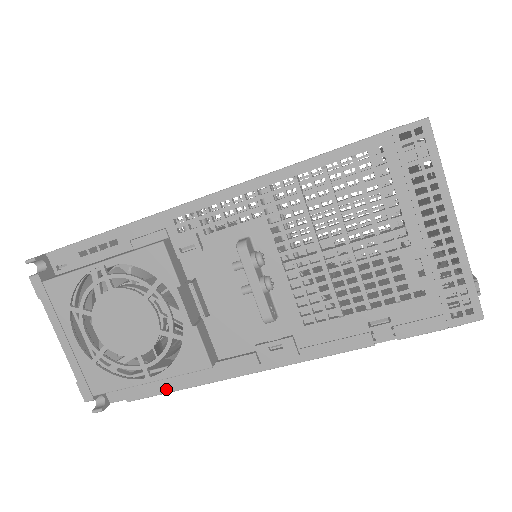
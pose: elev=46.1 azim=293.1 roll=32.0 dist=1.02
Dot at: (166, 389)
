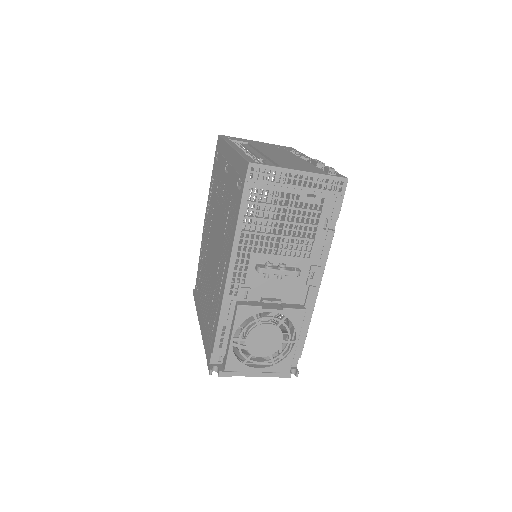
Dot at: (304, 336)
